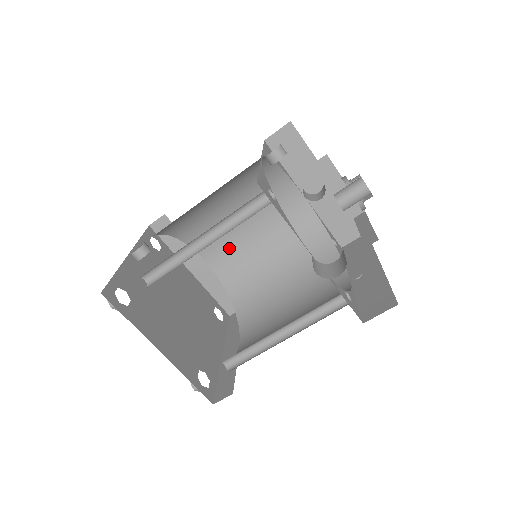
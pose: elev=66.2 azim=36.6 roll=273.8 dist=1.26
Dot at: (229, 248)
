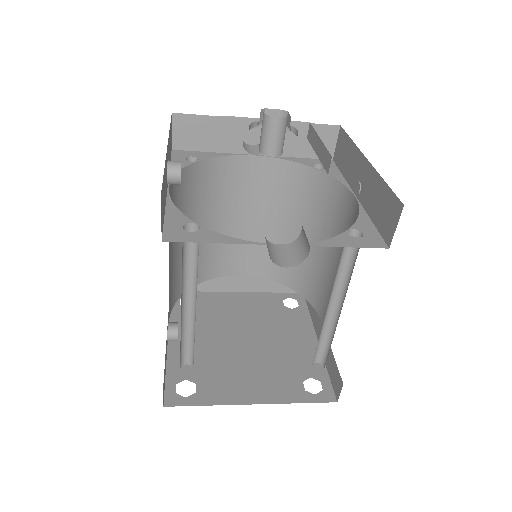
Dot at: (244, 250)
